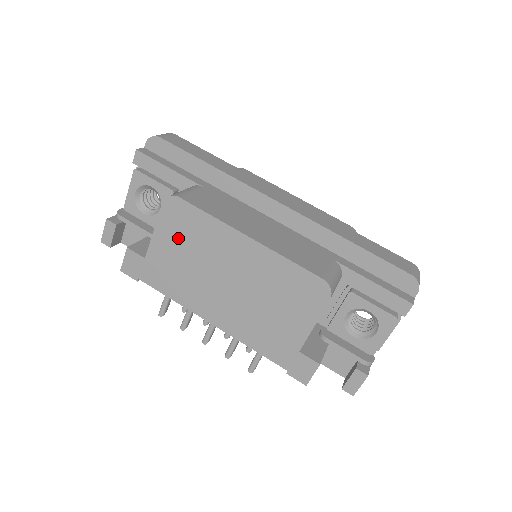
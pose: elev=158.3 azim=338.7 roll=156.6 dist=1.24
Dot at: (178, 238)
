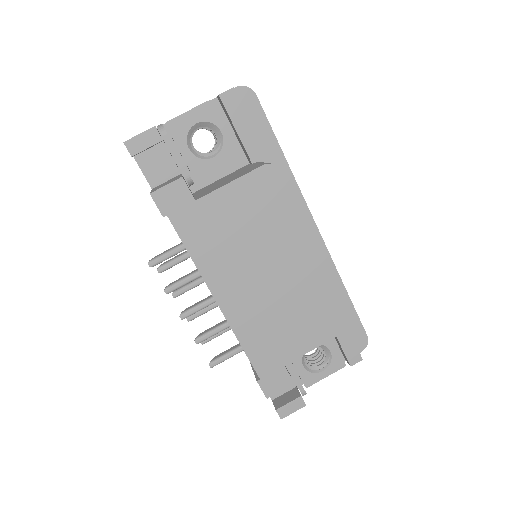
Dot at: (252, 206)
